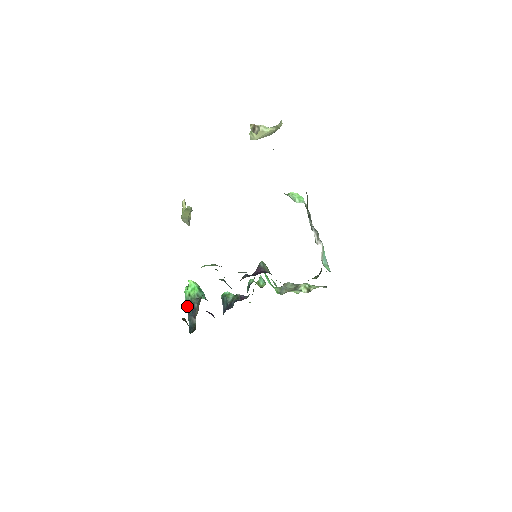
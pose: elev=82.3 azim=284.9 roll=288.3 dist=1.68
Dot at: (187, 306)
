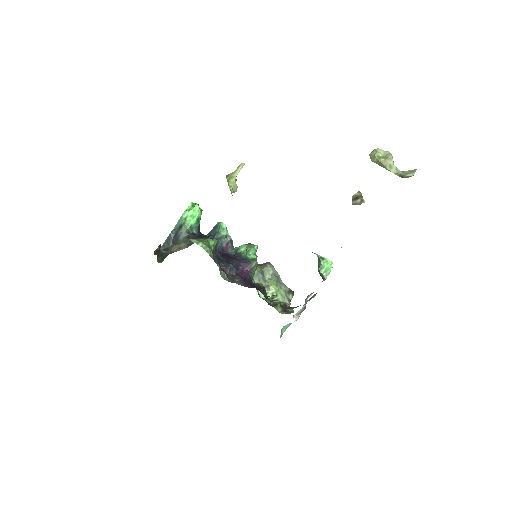
Dot at: (177, 224)
